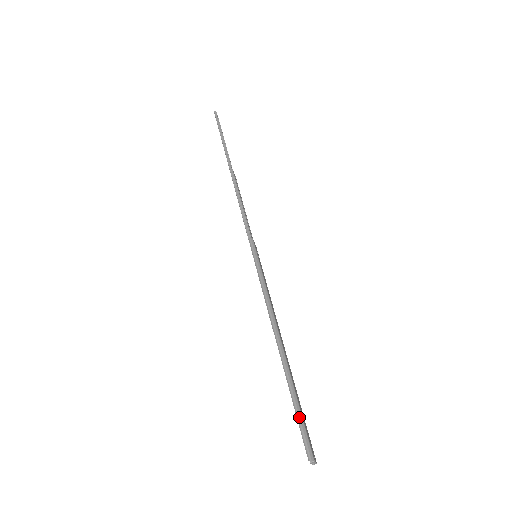
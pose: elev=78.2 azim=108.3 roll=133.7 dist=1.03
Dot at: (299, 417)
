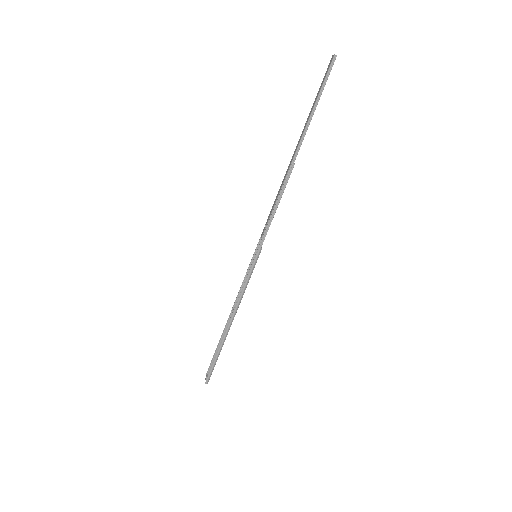
Dot at: (213, 366)
